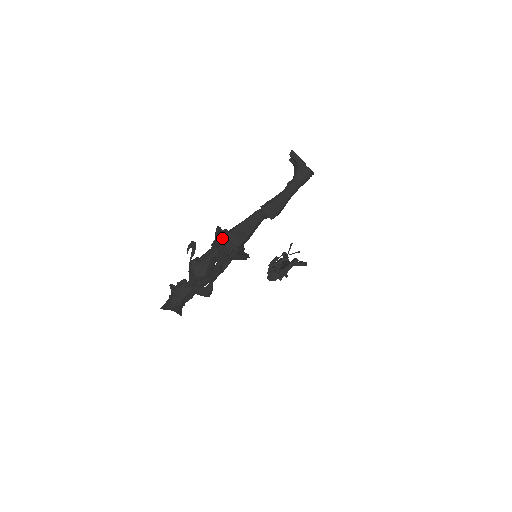
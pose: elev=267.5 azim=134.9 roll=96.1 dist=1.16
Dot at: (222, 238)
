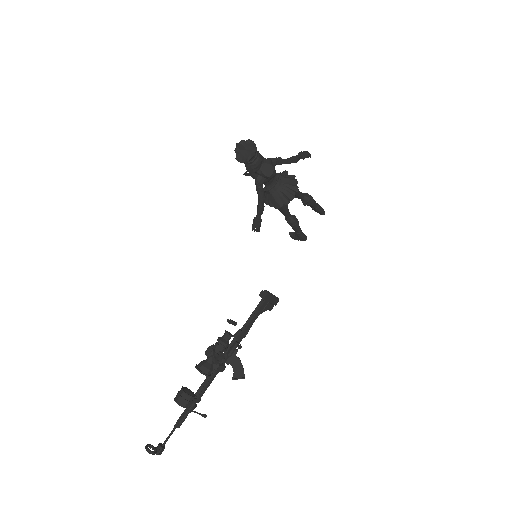
Dot at: occluded
